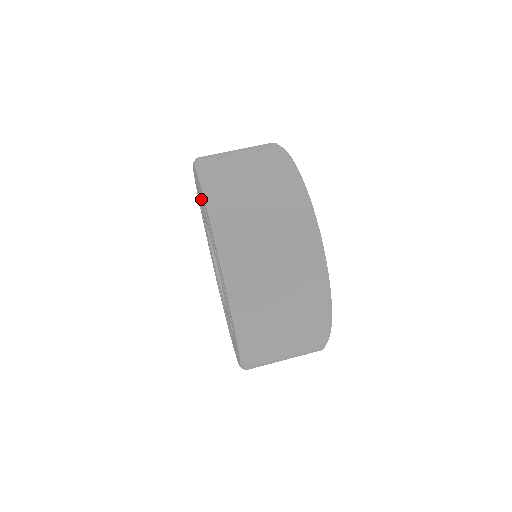
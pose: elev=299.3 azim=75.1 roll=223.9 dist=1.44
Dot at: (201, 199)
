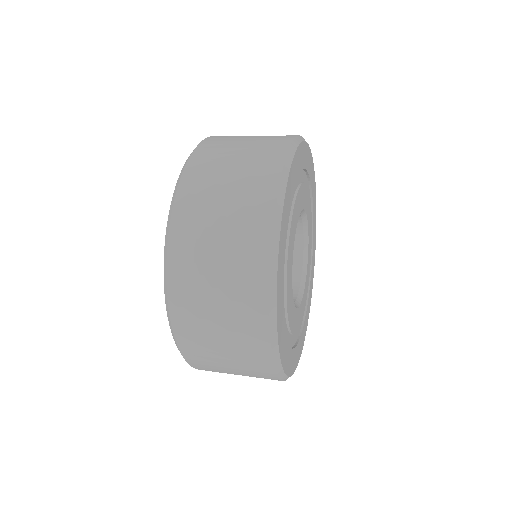
Dot at: occluded
